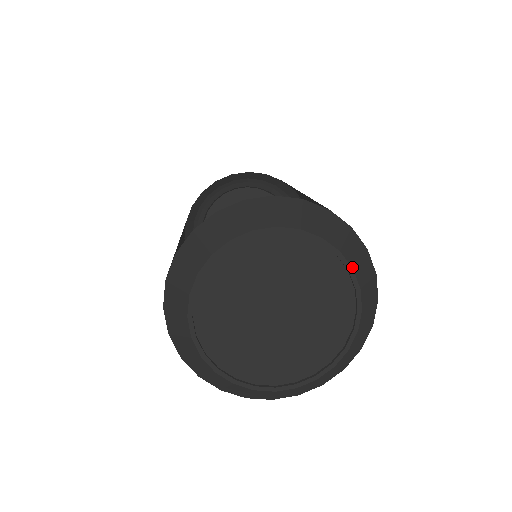
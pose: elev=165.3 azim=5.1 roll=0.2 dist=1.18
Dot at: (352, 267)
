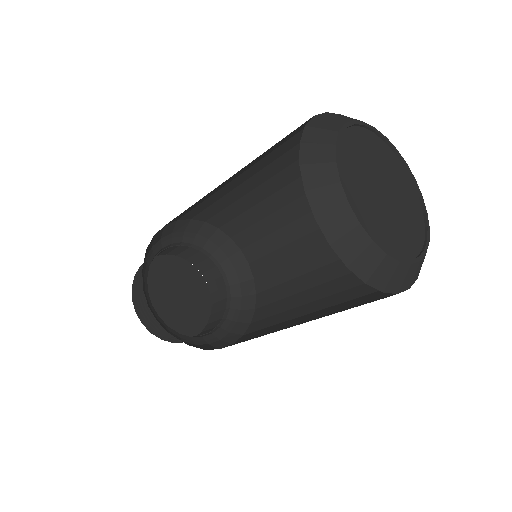
Dot at: (429, 241)
